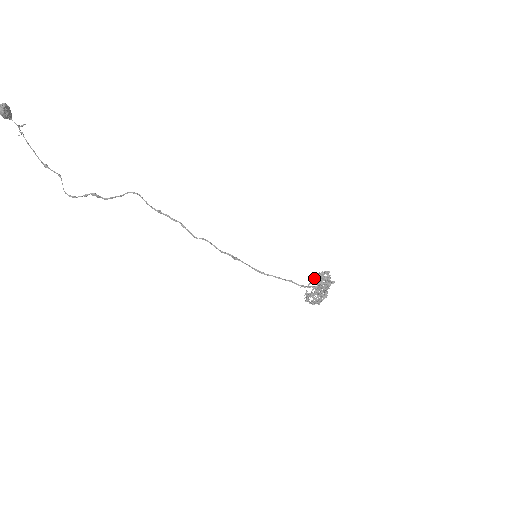
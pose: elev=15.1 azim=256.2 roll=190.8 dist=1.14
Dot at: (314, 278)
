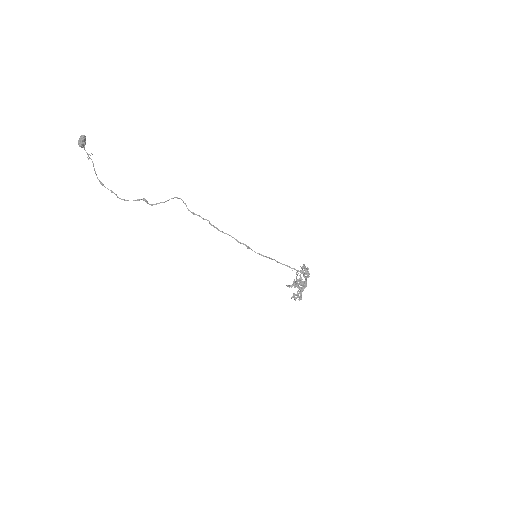
Dot at: occluded
